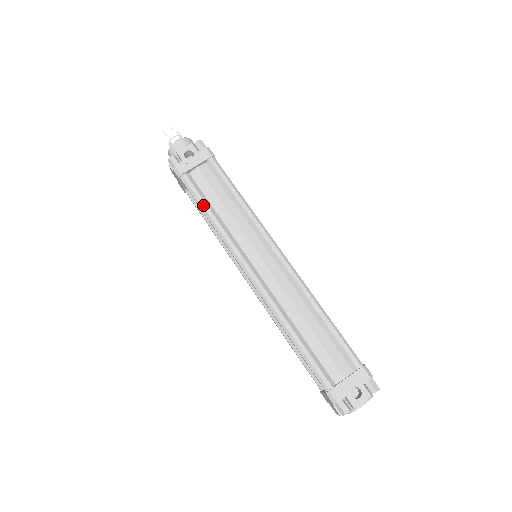
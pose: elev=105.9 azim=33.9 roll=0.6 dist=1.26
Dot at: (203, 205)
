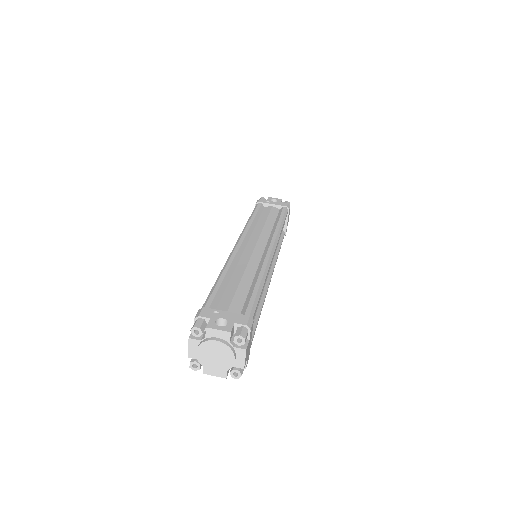
Dot at: (254, 214)
